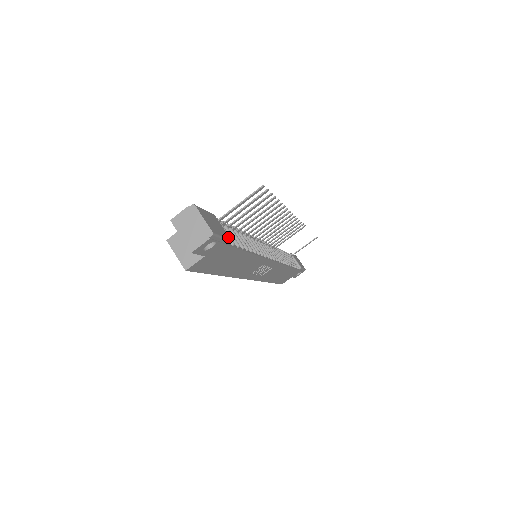
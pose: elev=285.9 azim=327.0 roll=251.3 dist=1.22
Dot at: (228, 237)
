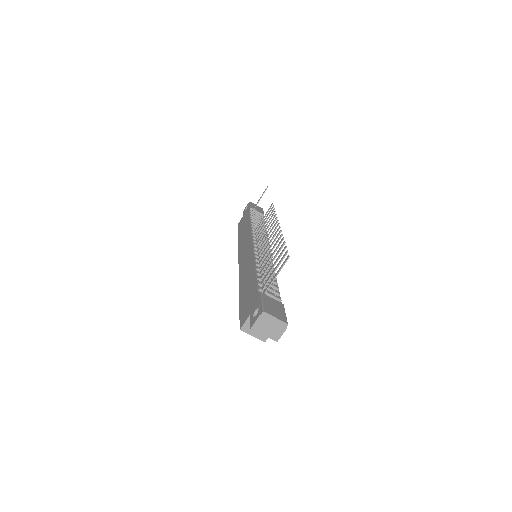
Dot at: (282, 305)
